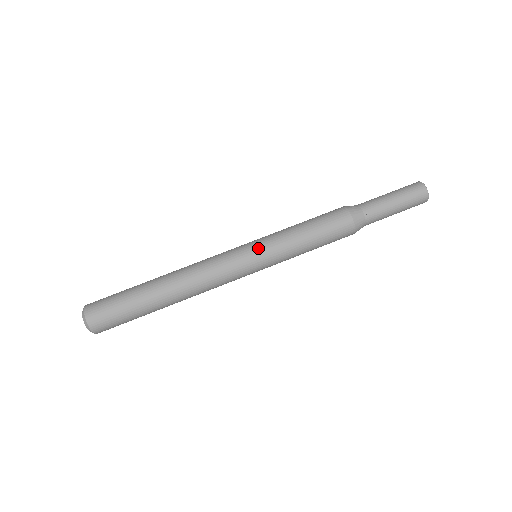
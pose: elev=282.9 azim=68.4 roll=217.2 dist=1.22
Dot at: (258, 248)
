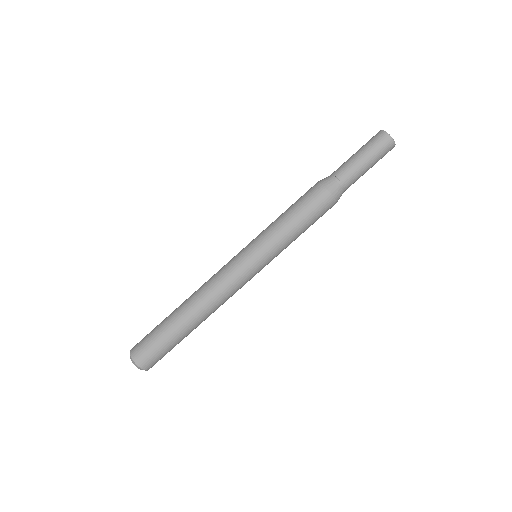
Dot at: (263, 260)
